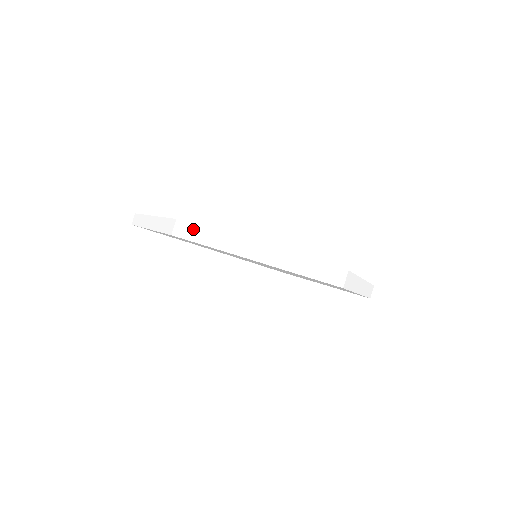
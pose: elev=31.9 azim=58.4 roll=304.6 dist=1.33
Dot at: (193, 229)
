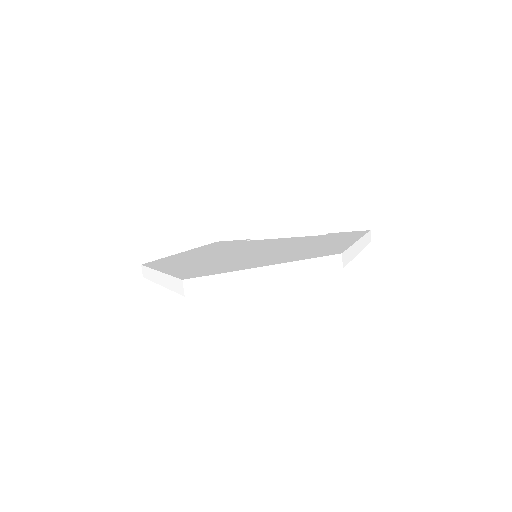
Dot at: (145, 270)
